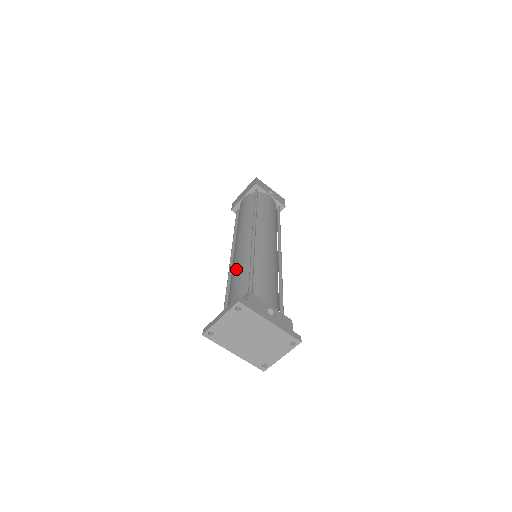
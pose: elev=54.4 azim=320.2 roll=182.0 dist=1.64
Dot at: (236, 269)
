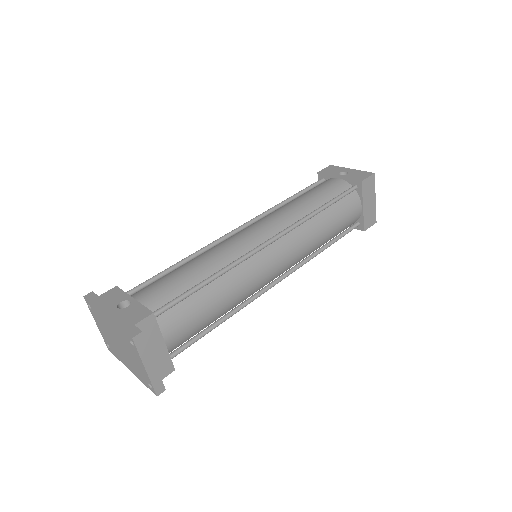
Dot at: occluded
